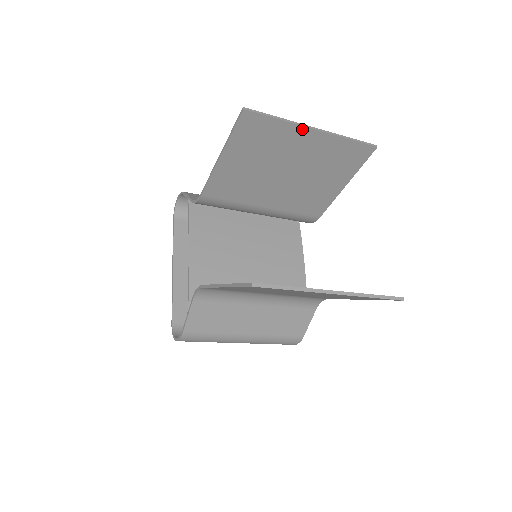
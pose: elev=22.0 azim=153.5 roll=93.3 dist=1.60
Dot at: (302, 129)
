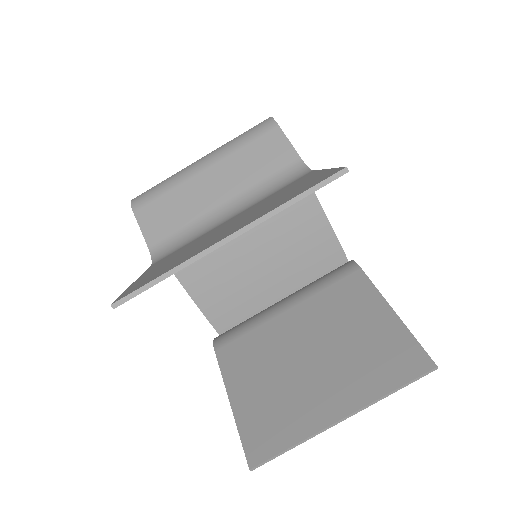
Dot at: (209, 252)
